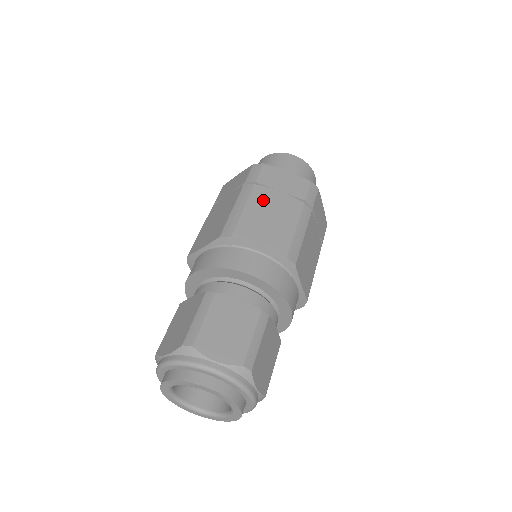
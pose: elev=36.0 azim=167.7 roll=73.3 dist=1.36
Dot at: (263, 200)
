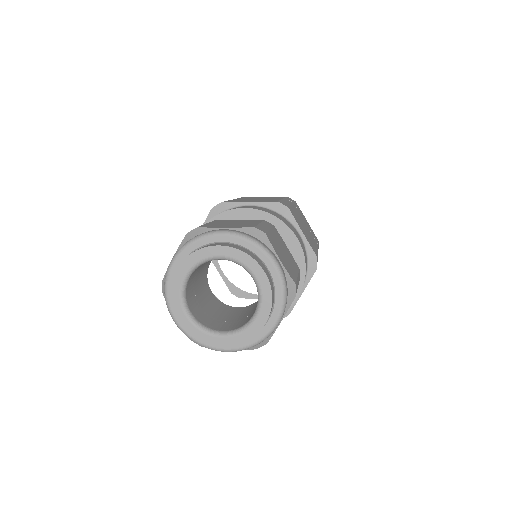
Dot at: occluded
